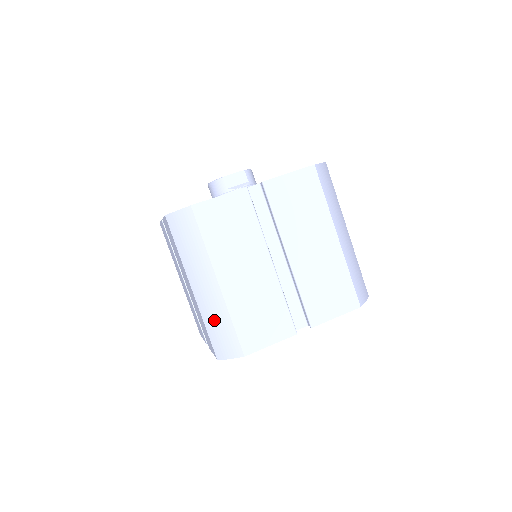
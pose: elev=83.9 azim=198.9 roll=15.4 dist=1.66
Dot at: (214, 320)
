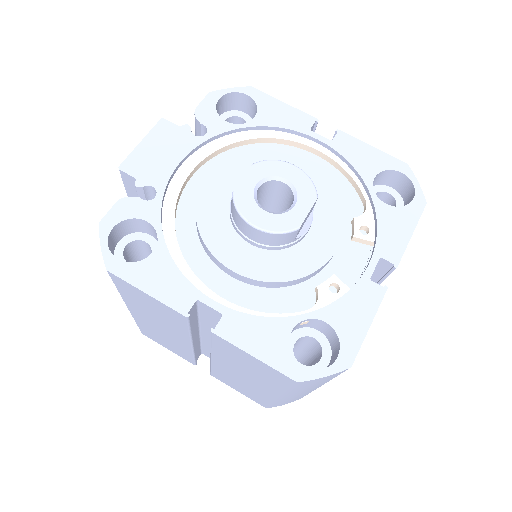
Dot at: occluded
